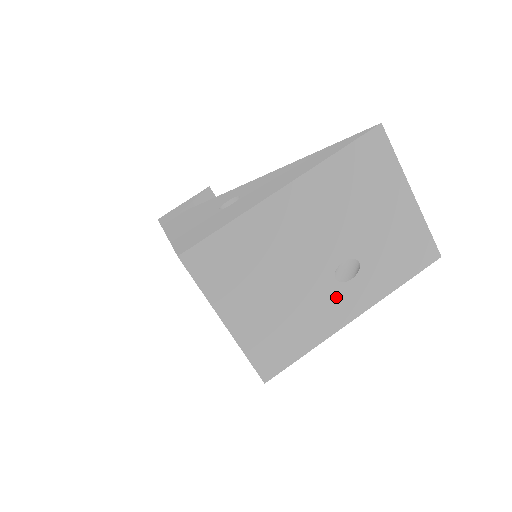
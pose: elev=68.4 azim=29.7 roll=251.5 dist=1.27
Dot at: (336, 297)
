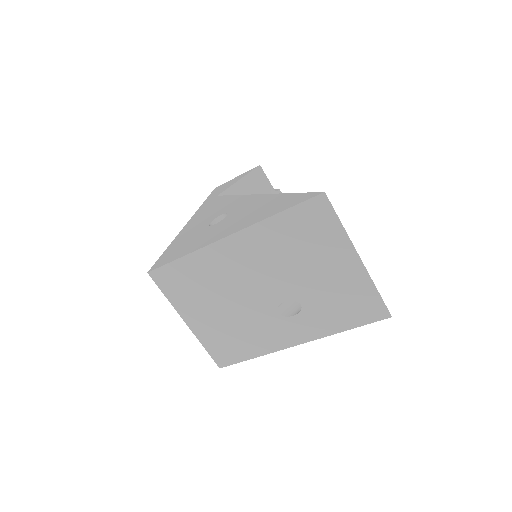
Dot at: (279, 326)
